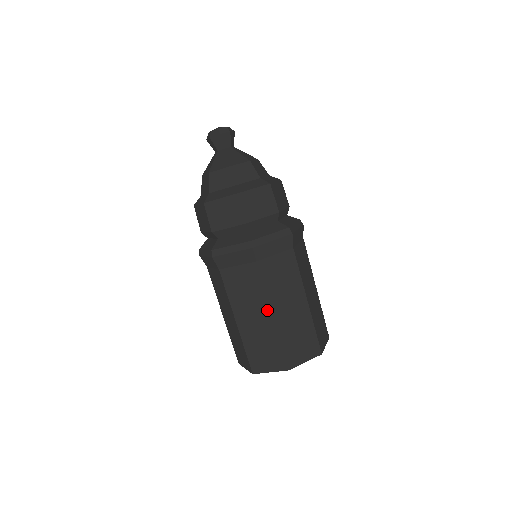
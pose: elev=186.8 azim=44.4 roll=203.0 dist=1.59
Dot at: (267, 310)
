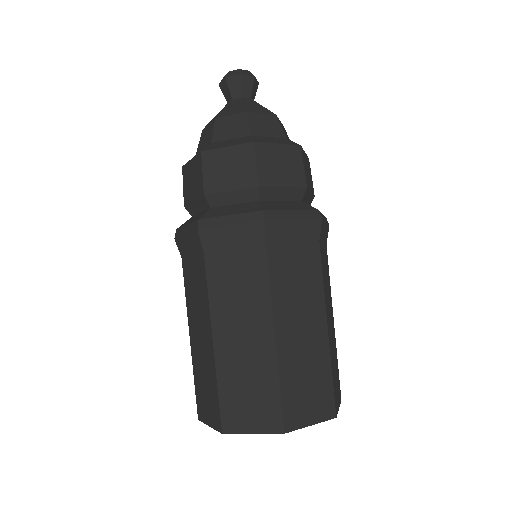
Dot at: (209, 329)
